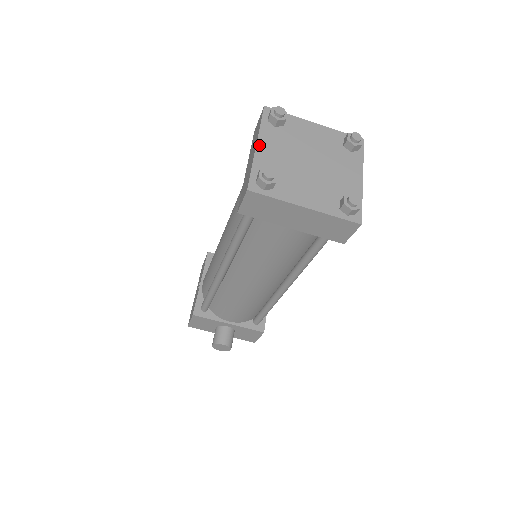
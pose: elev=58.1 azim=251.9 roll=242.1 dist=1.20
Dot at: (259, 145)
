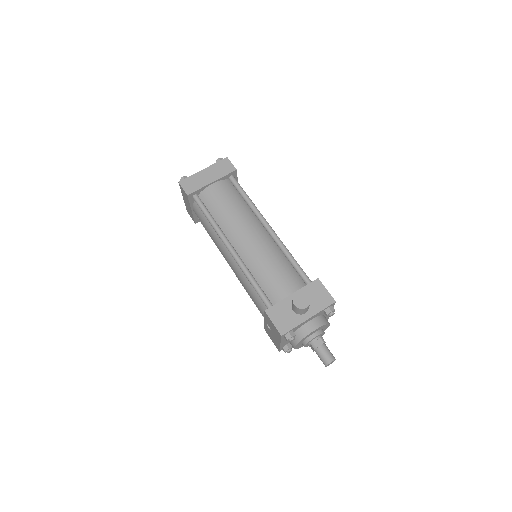
Dot at: occluded
